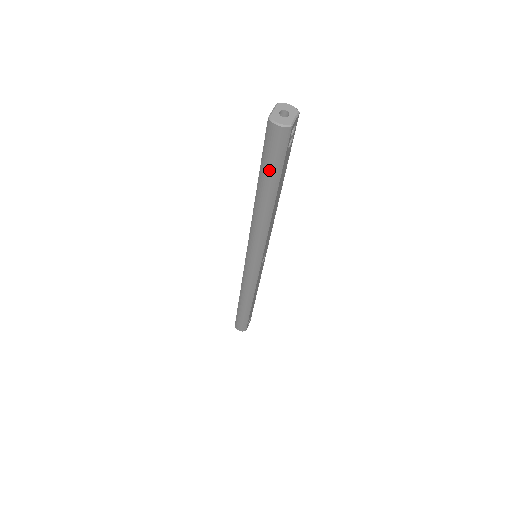
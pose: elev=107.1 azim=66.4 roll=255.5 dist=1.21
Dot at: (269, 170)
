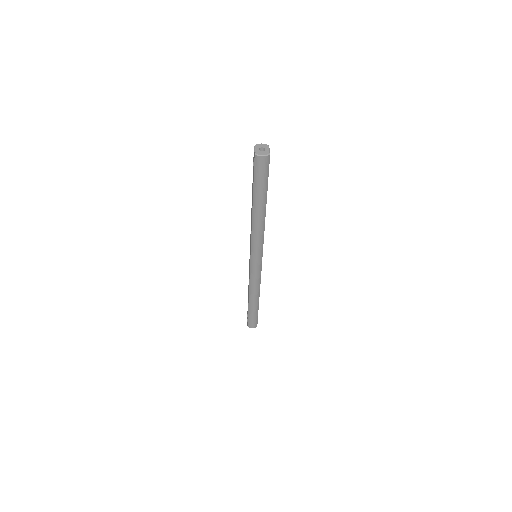
Dot at: (261, 186)
